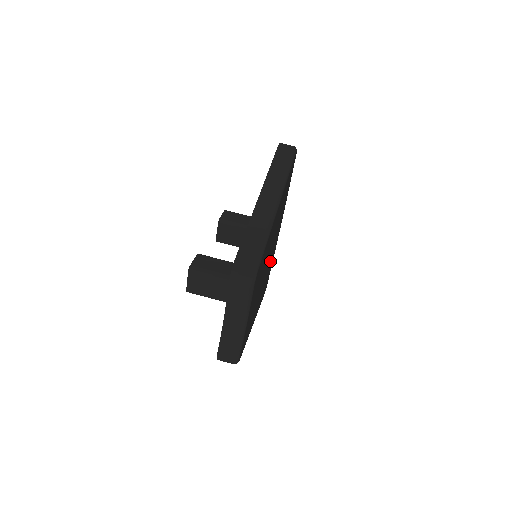
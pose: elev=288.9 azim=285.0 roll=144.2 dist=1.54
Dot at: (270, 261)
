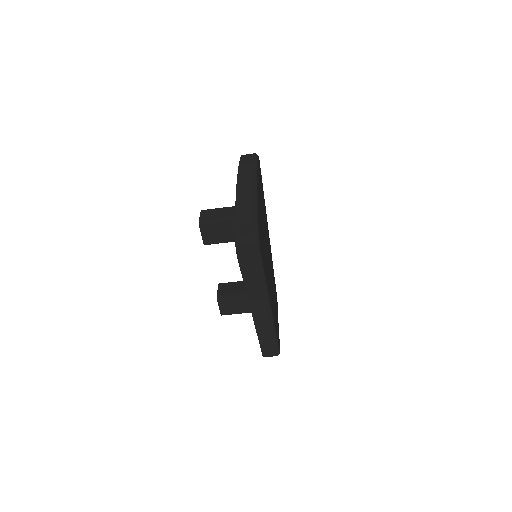
Dot at: occluded
